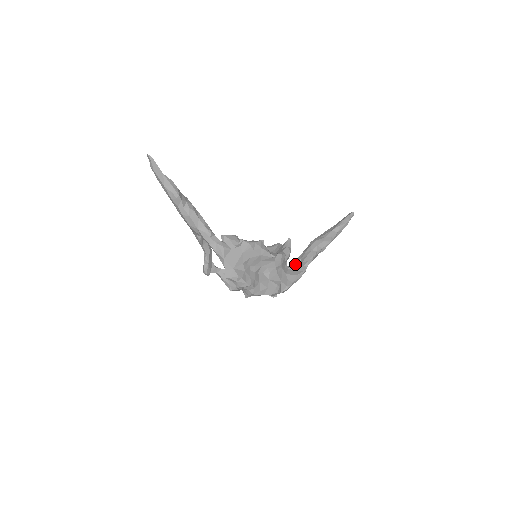
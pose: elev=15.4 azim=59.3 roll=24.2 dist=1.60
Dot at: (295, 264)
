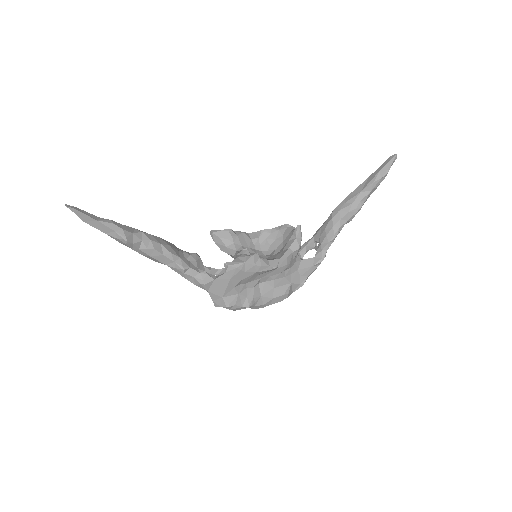
Dot at: (313, 242)
